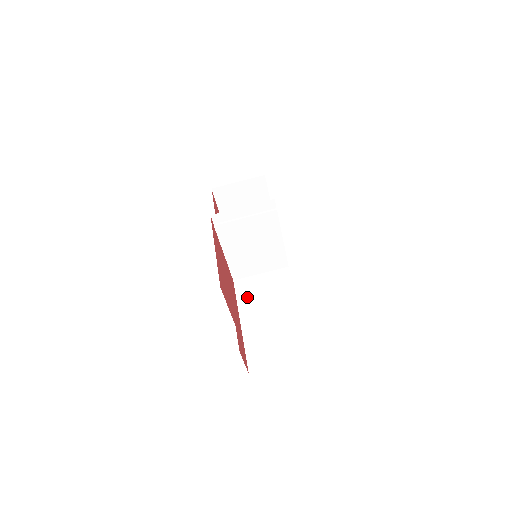
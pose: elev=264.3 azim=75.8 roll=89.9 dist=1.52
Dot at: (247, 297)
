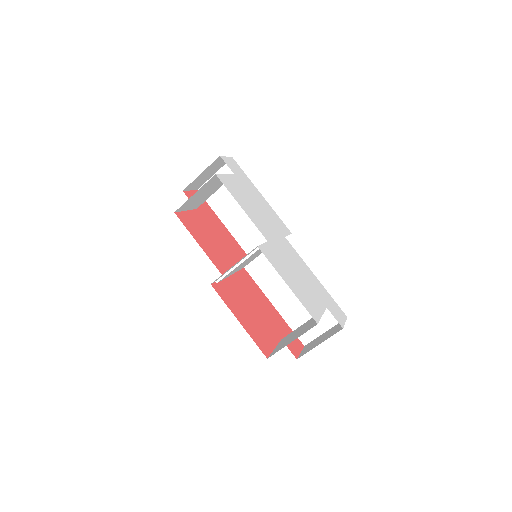
Dot at: (265, 281)
